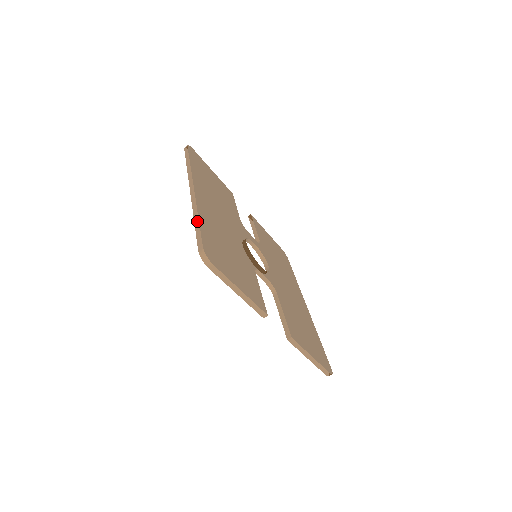
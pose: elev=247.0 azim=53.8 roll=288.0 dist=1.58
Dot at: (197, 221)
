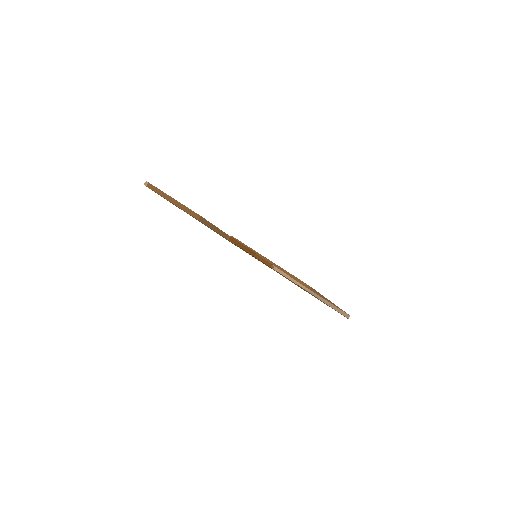
Dot at: occluded
